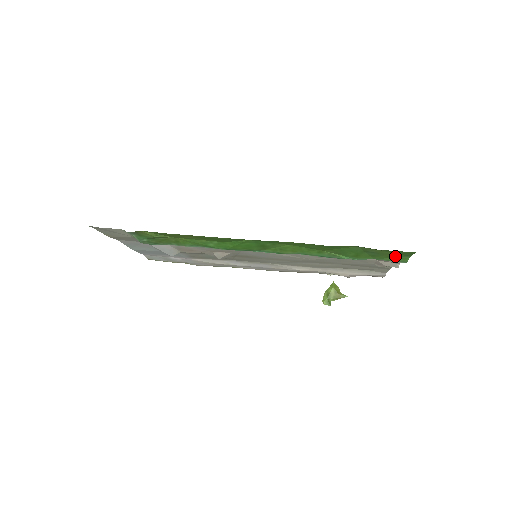
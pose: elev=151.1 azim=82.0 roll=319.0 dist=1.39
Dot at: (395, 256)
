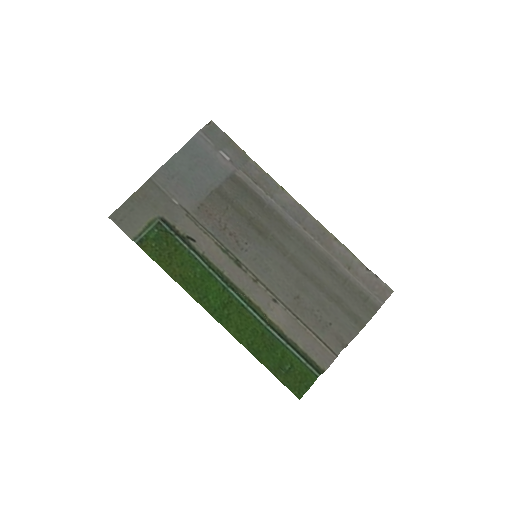
Dot at: (304, 377)
